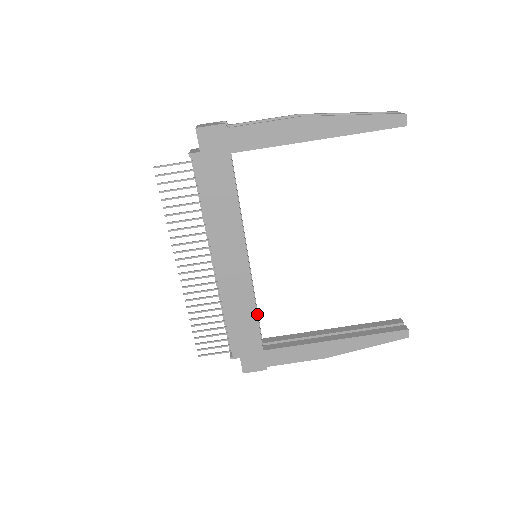
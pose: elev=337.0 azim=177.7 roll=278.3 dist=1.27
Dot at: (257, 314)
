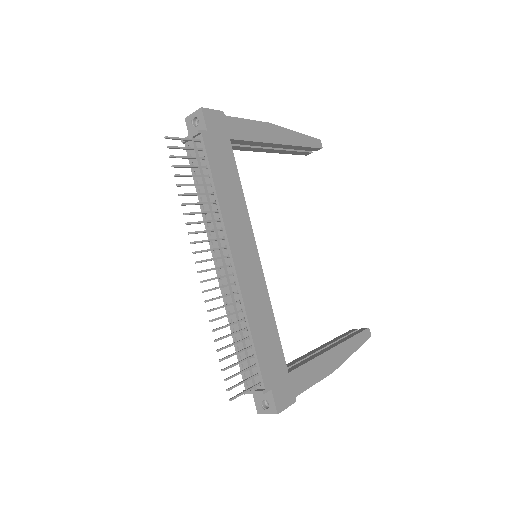
Dot at: occluded
